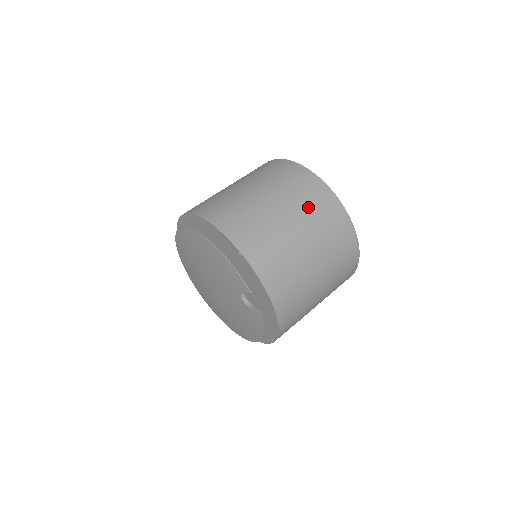
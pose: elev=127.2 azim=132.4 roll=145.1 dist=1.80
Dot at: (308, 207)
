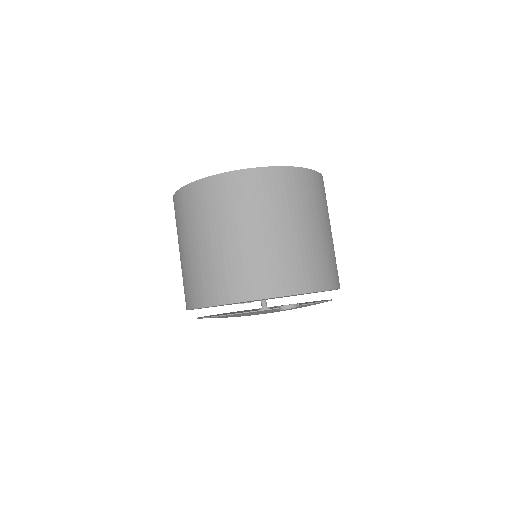
Dot at: (232, 209)
